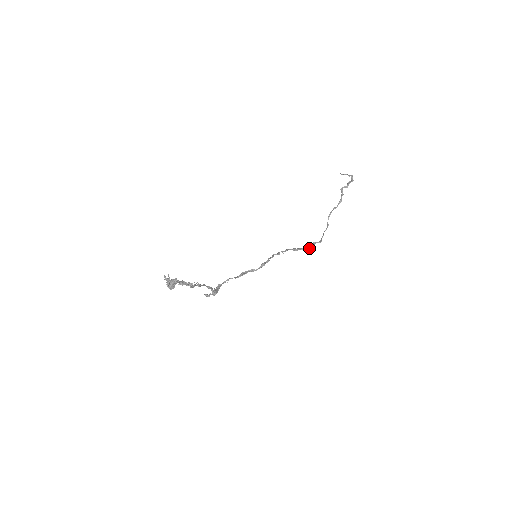
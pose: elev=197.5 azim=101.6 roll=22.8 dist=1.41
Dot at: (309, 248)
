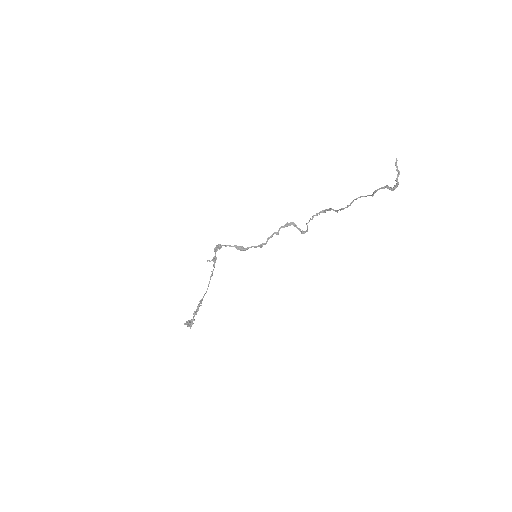
Dot at: (306, 231)
